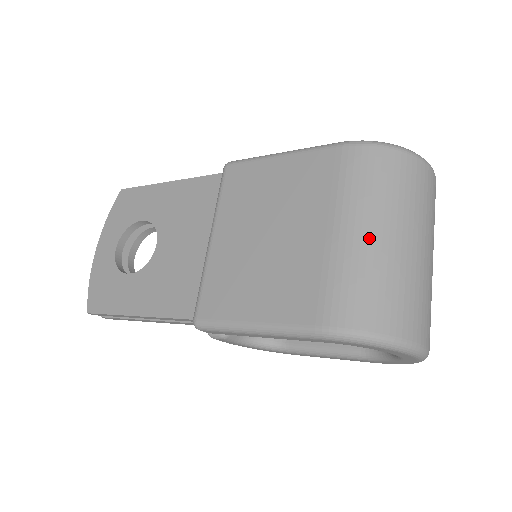
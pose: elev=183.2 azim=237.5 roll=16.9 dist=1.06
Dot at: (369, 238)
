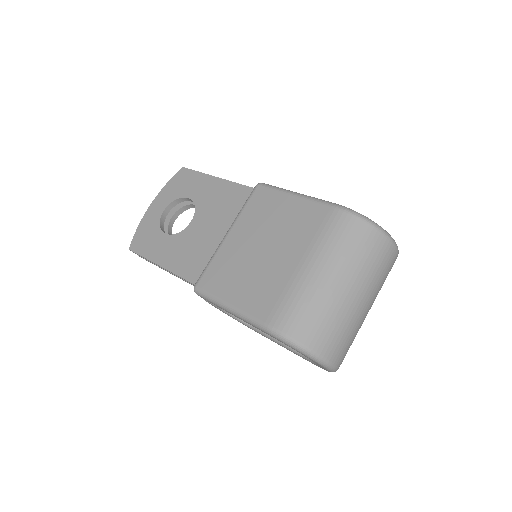
Dot at: (323, 279)
